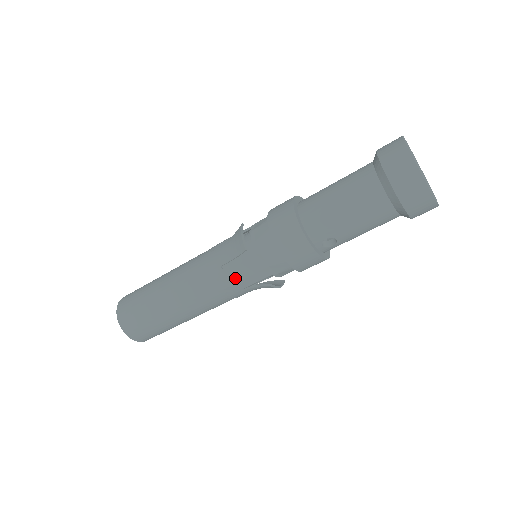
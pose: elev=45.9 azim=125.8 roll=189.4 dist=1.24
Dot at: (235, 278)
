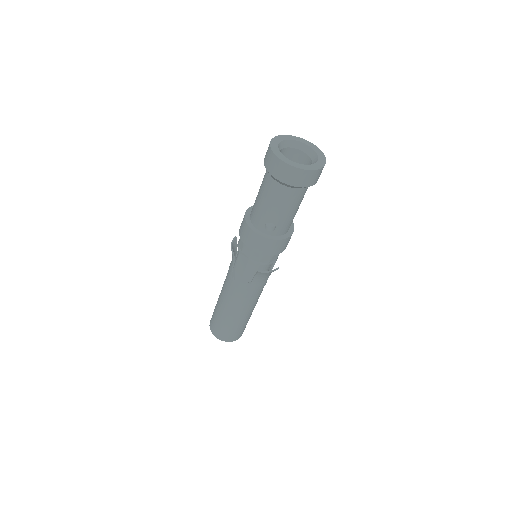
Dot at: (240, 274)
